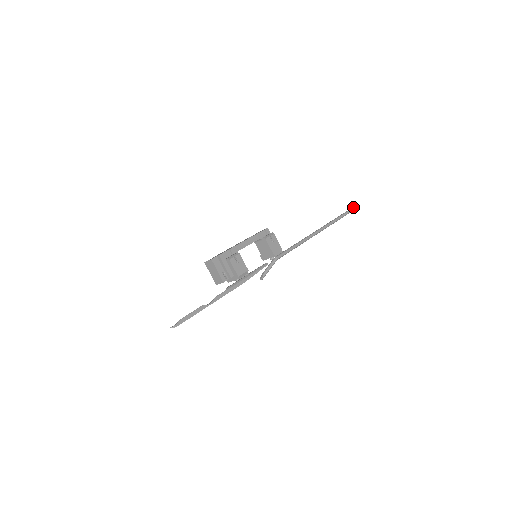
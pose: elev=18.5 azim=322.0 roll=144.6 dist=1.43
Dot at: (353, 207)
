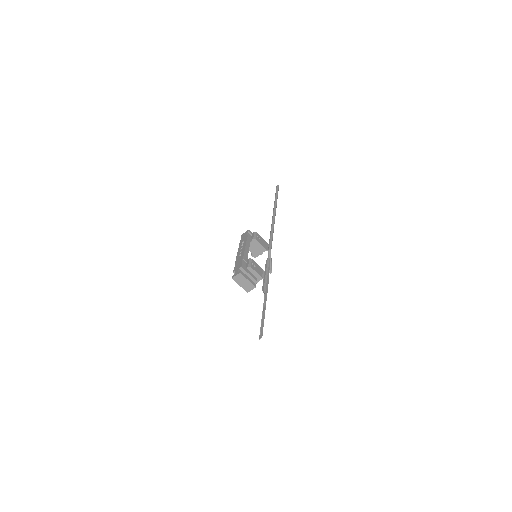
Dot at: (277, 188)
